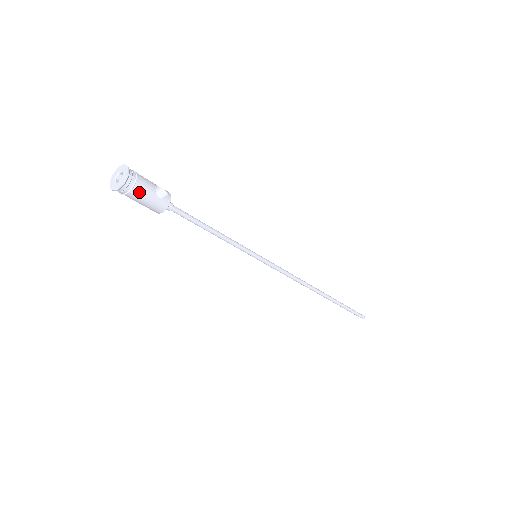
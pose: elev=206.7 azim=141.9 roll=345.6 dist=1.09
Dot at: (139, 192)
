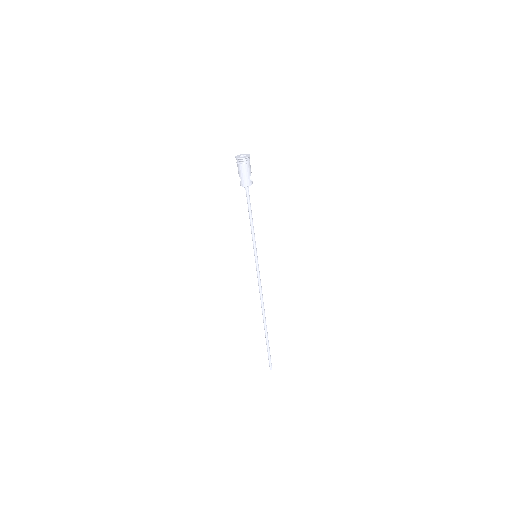
Dot at: (246, 168)
